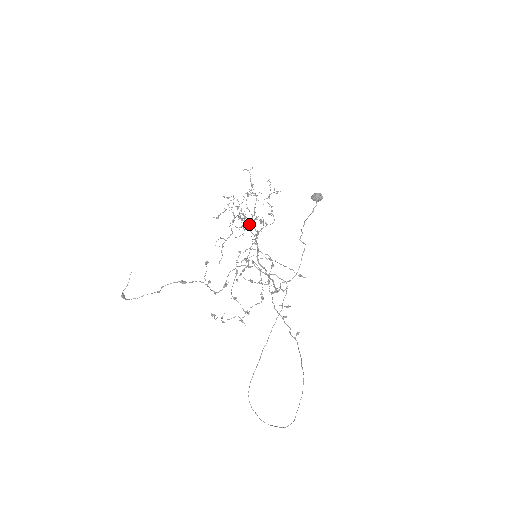
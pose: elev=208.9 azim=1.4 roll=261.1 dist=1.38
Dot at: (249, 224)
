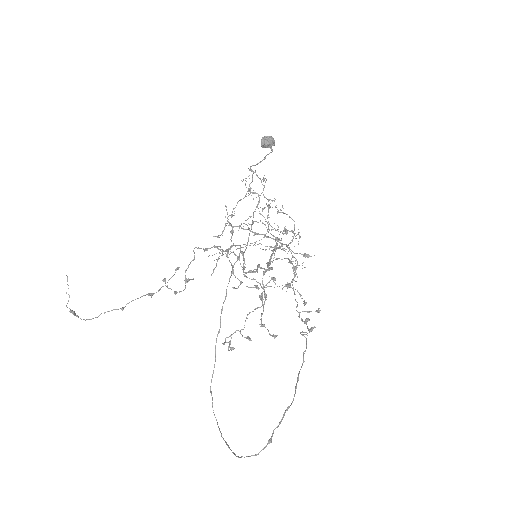
Dot at: (266, 236)
